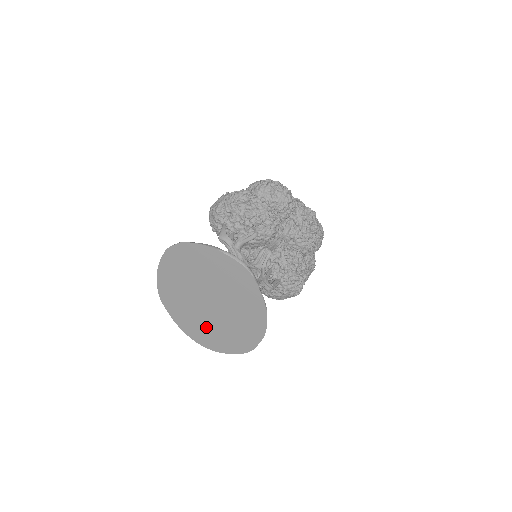
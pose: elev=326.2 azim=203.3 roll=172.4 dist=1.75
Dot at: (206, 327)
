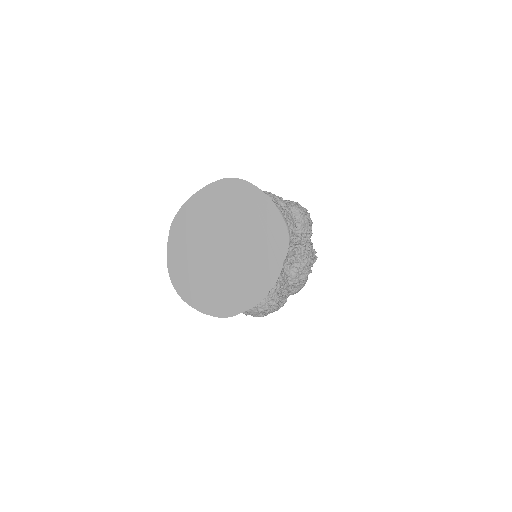
Dot at: (198, 272)
